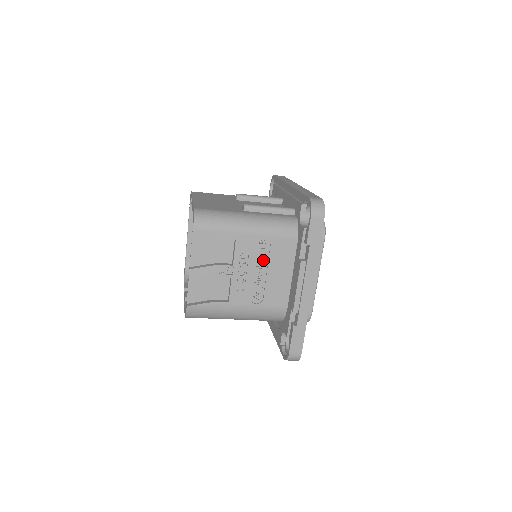
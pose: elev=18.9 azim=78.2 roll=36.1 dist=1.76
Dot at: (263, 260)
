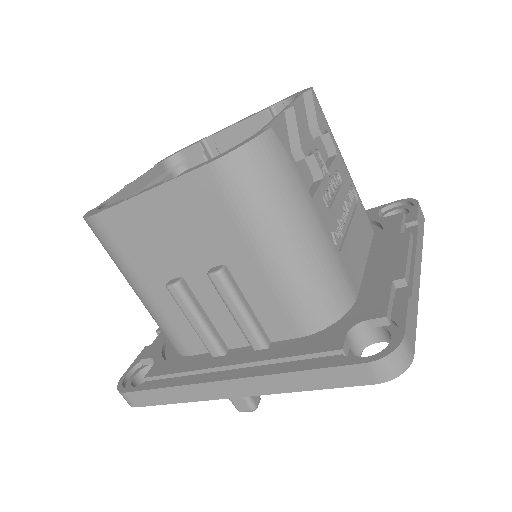
Dot at: (348, 209)
